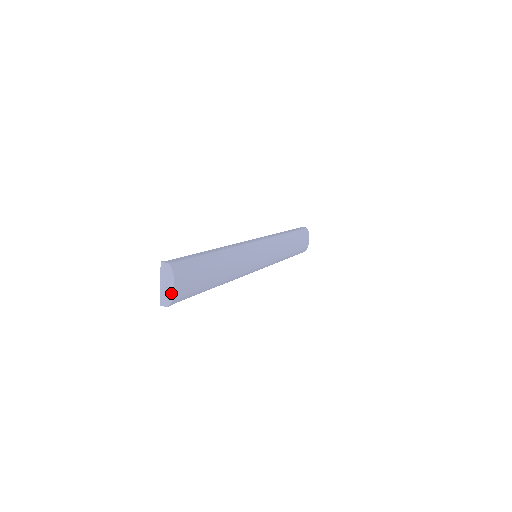
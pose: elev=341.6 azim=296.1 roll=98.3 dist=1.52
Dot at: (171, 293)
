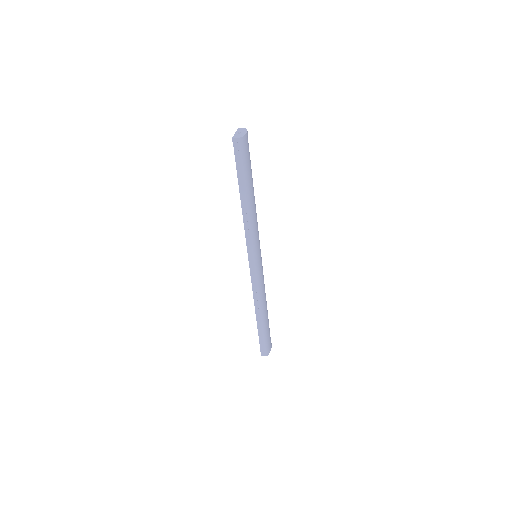
Dot at: (244, 134)
